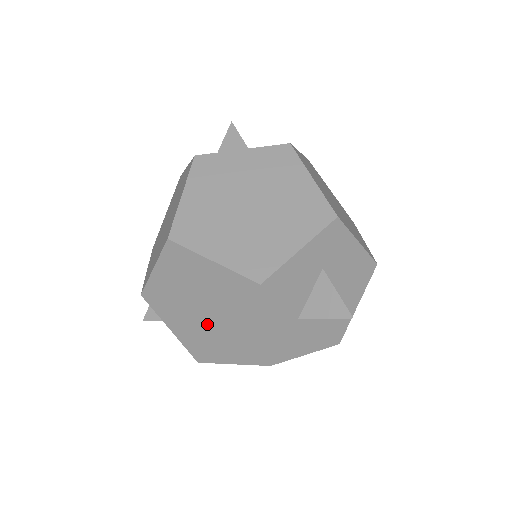
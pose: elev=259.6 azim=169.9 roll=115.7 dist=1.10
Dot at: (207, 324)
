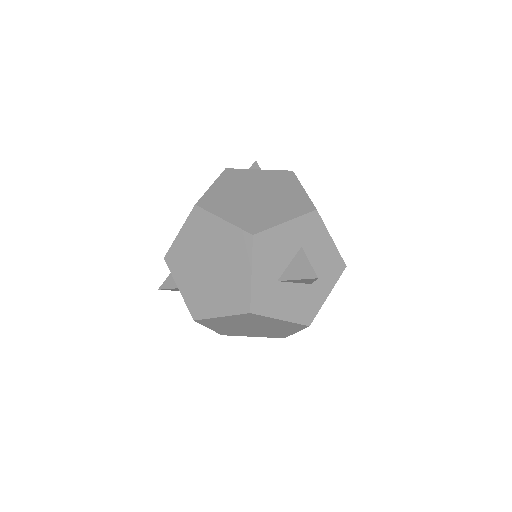
Dot at: (208, 278)
